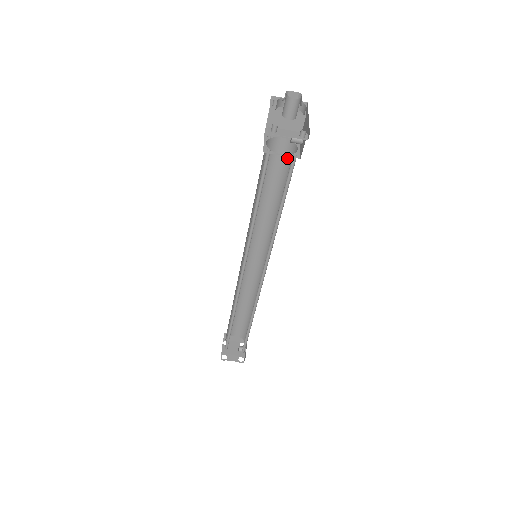
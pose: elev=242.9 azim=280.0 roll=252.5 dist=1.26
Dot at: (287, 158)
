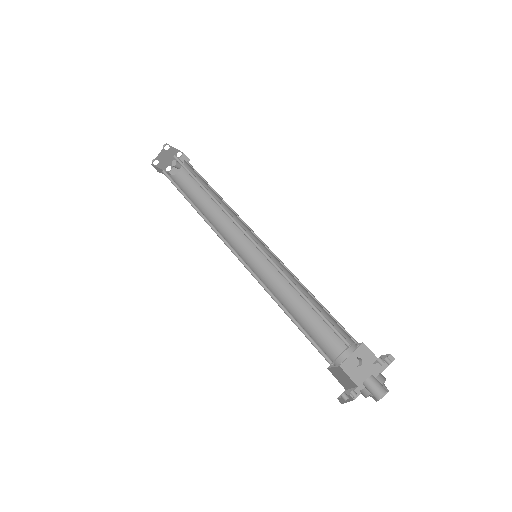
Dot at: (343, 332)
